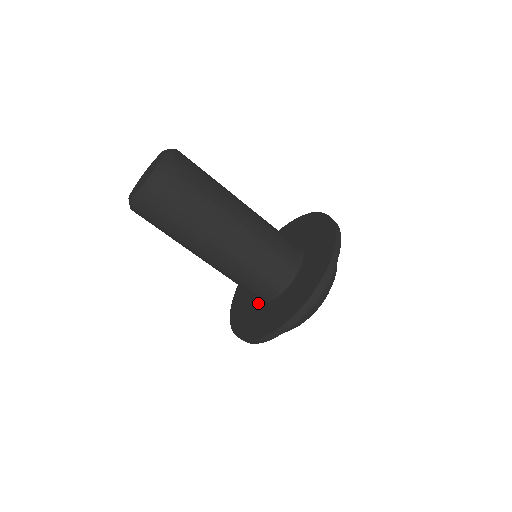
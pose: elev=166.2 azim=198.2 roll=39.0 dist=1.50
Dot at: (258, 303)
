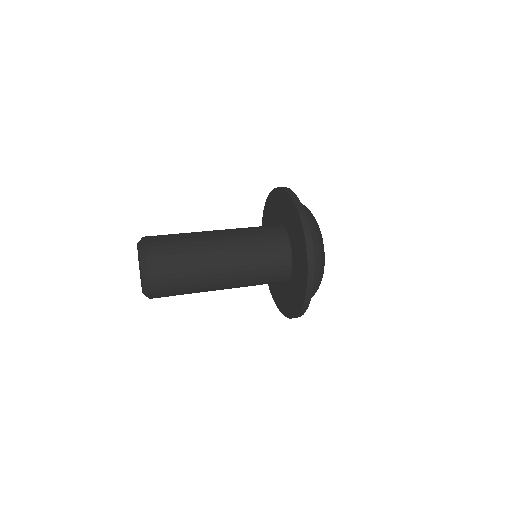
Dot at: (282, 284)
